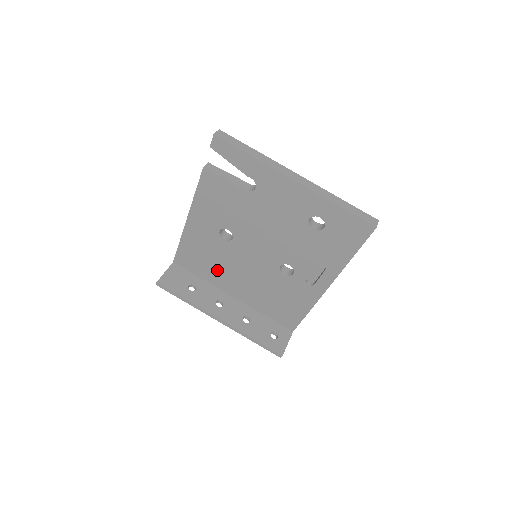
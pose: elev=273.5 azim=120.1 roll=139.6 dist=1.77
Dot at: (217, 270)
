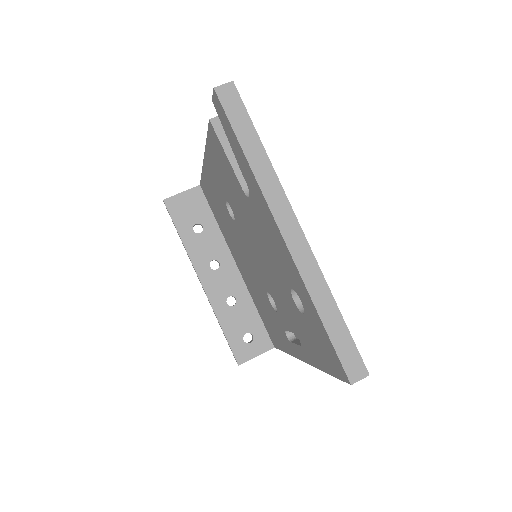
Dot at: (226, 231)
